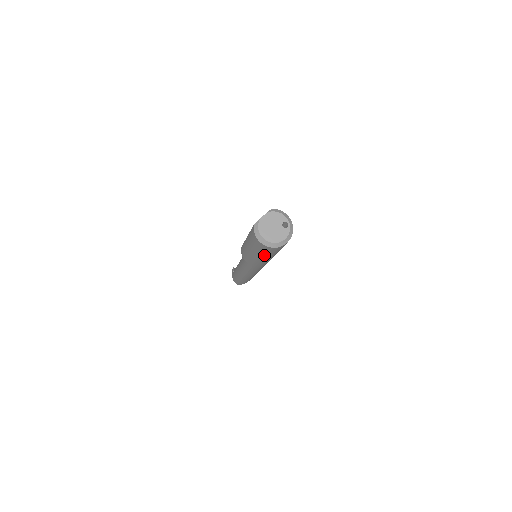
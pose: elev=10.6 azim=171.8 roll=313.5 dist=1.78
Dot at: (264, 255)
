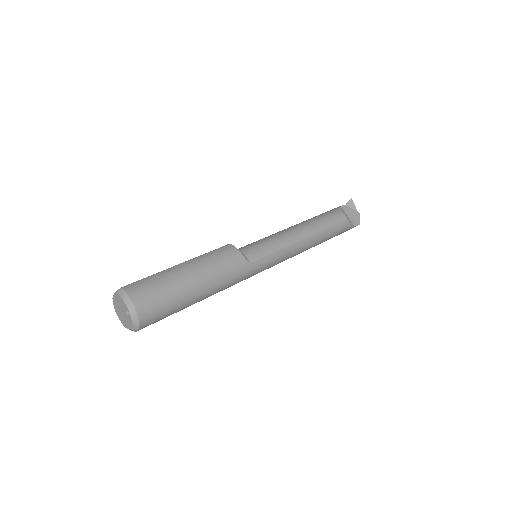
Dot at: occluded
